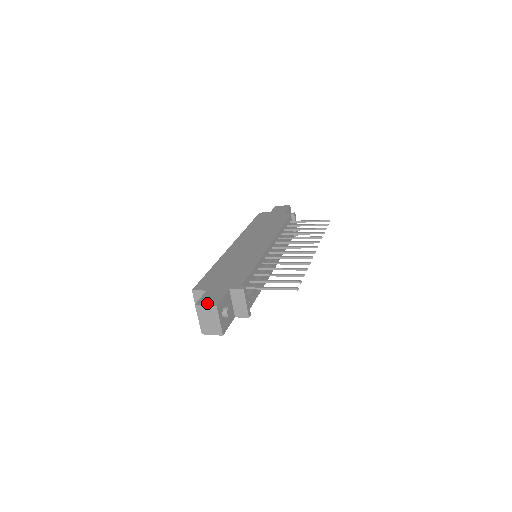
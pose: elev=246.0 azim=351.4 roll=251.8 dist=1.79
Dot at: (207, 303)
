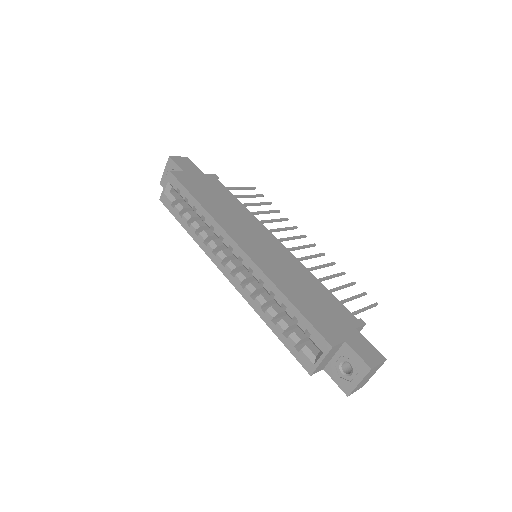
Dot at: (377, 360)
